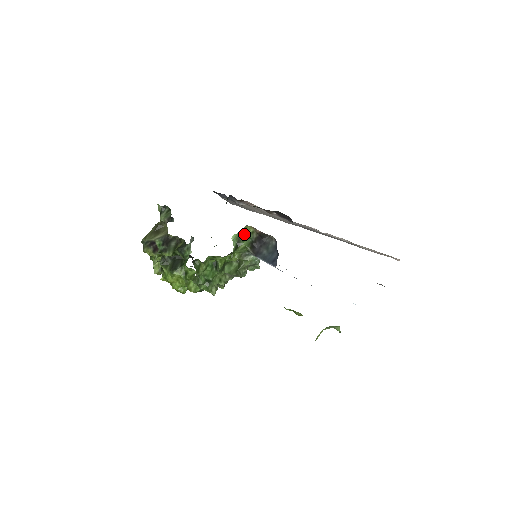
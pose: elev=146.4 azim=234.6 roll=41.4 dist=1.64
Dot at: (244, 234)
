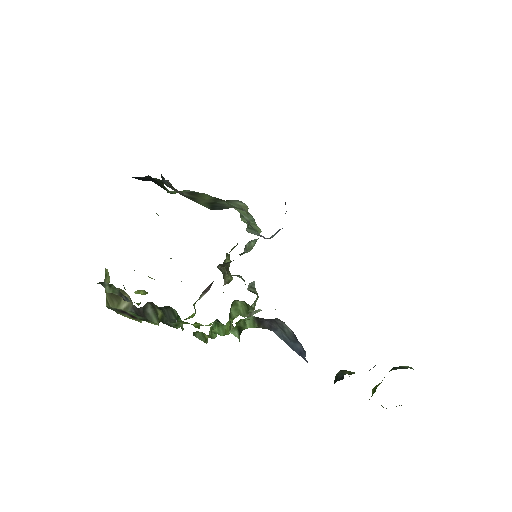
Dot at: (241, 320)
